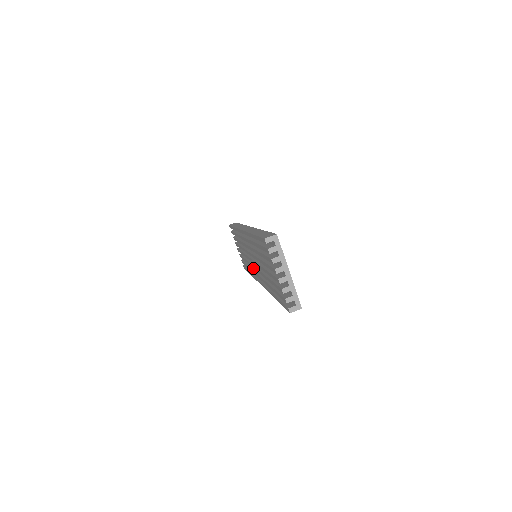
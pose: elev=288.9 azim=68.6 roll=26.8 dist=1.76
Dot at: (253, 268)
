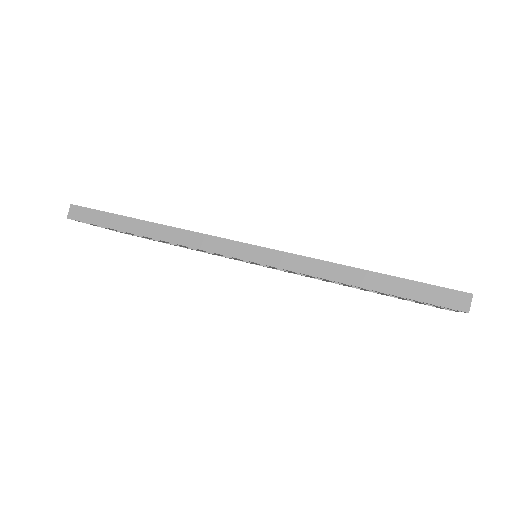
Dot at: occluded
